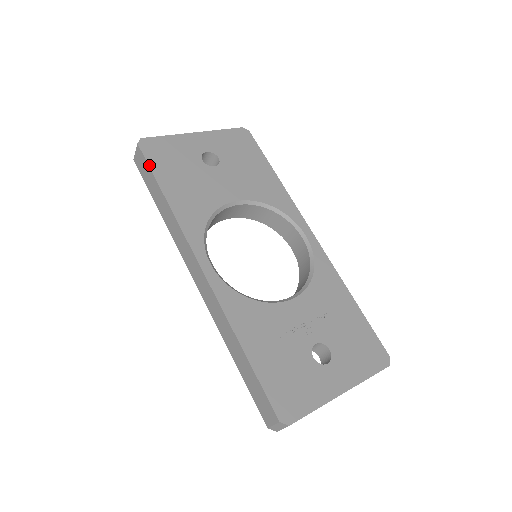
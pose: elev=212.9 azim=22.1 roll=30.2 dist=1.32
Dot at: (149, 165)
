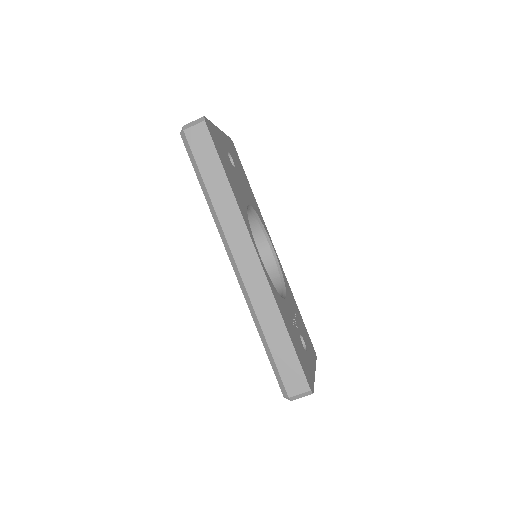
Dot at: (215, 147)
